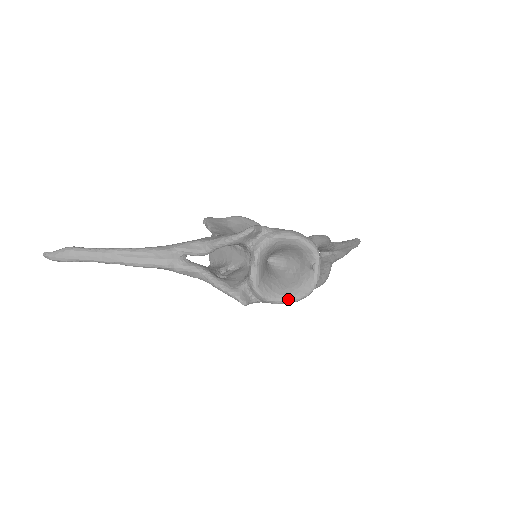
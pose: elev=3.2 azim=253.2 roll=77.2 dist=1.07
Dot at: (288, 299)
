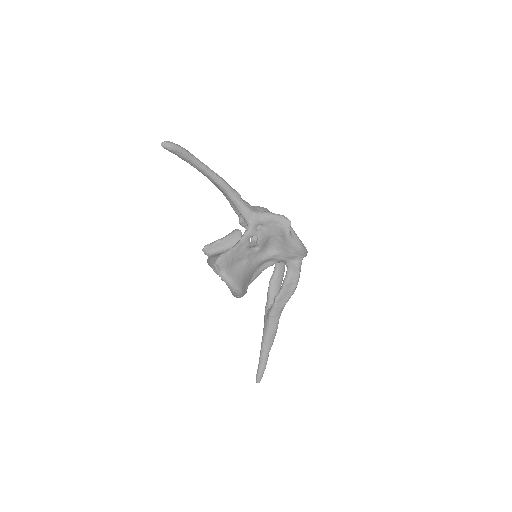
Dot at: (302, 244)
